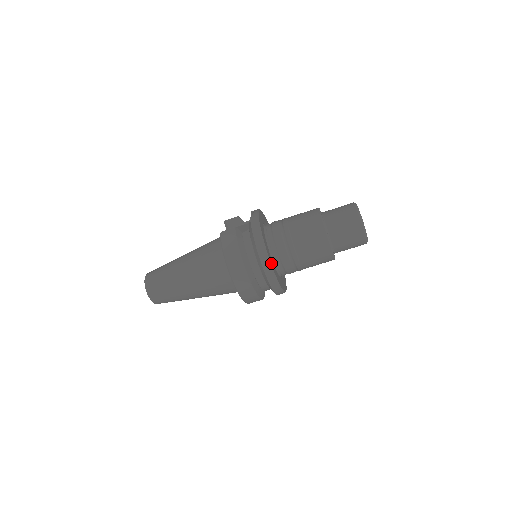
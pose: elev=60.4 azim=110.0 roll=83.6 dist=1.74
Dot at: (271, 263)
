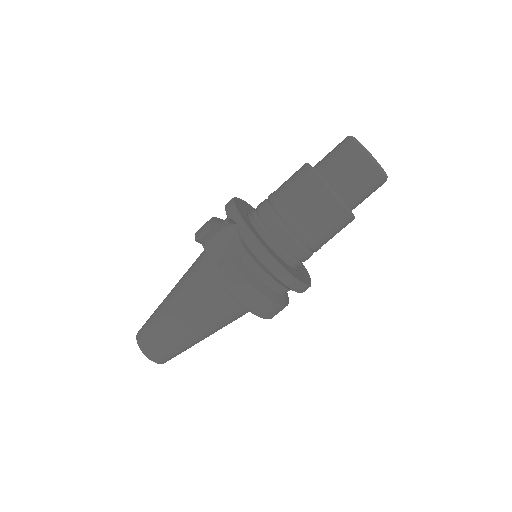
Dot at: (296, 277)
